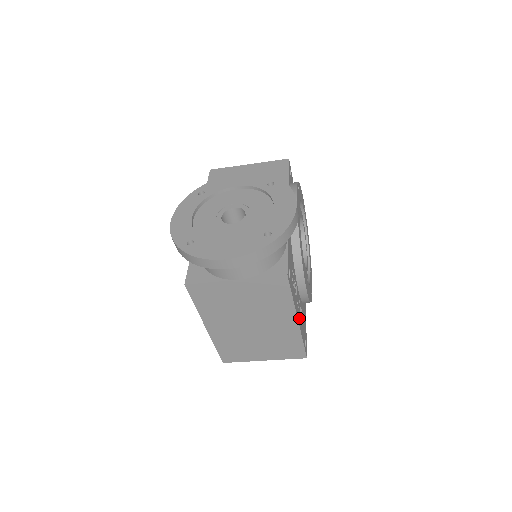
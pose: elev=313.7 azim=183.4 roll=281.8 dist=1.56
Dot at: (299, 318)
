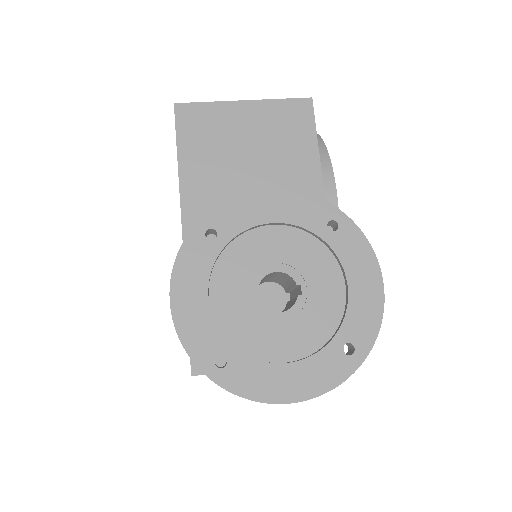
Dot at: occluded
